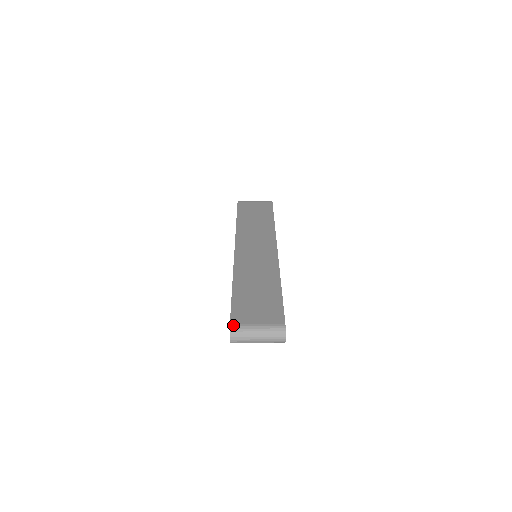
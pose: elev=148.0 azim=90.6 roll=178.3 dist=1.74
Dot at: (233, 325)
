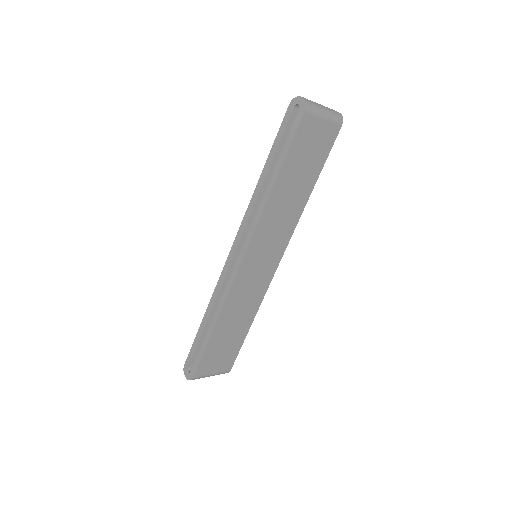
Dot at: (292, 104)
